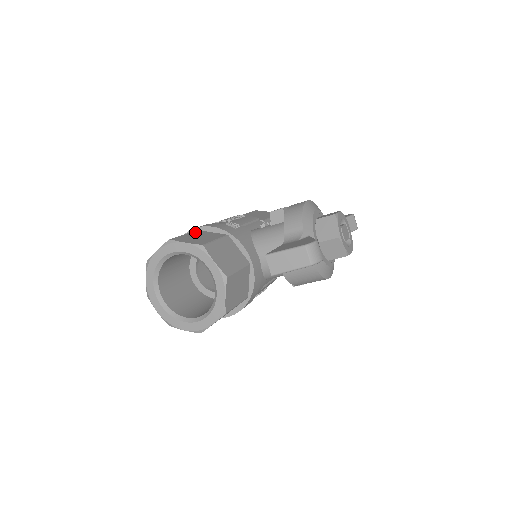
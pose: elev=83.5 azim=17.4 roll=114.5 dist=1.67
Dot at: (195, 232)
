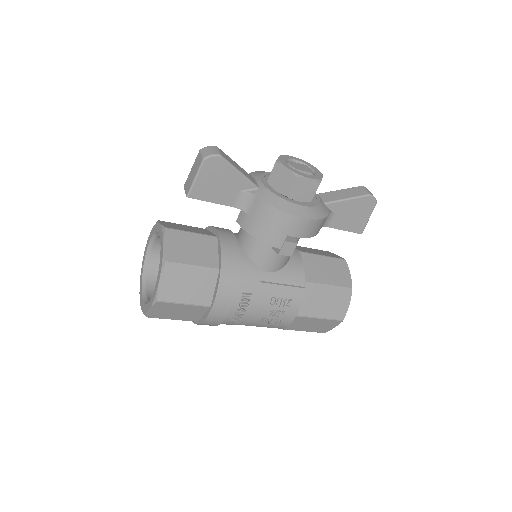
Dot at: occluded
